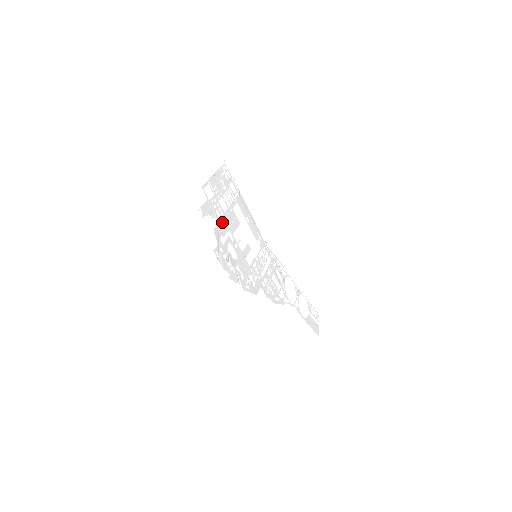
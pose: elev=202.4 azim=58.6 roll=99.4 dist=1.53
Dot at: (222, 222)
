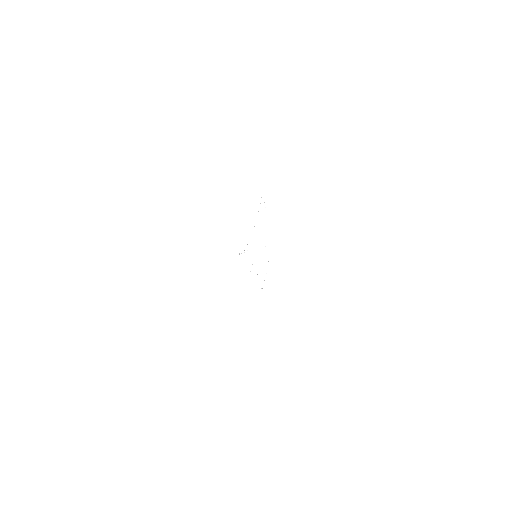
Dot at: occluded
